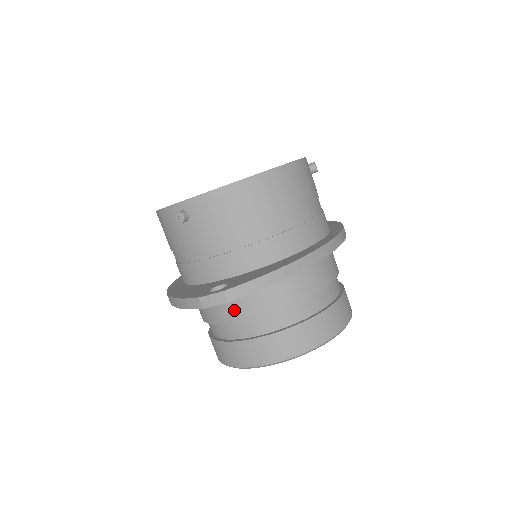
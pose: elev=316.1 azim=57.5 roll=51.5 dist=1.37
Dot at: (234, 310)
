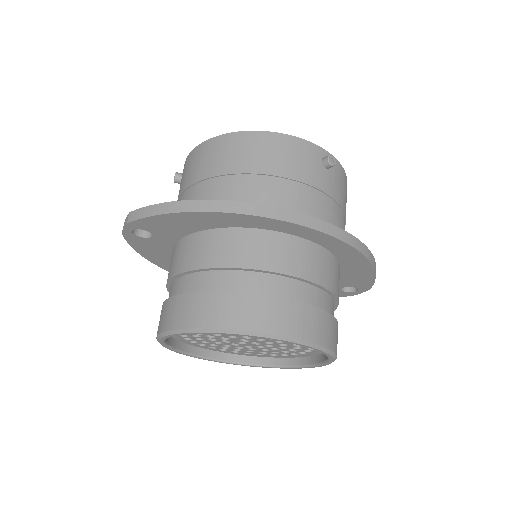
Dot at: (170, 268)
